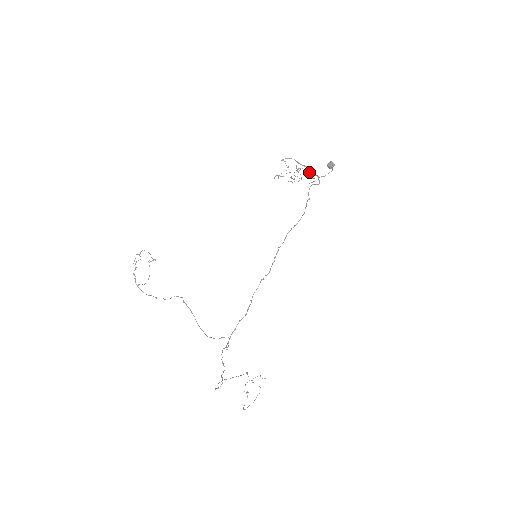
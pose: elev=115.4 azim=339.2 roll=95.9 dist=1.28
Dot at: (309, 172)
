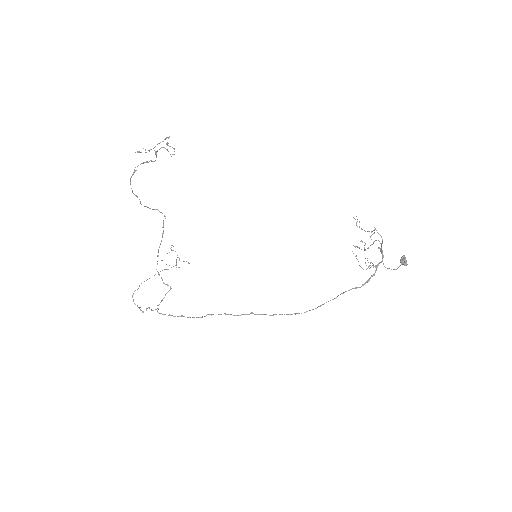
Dot at: occluded
